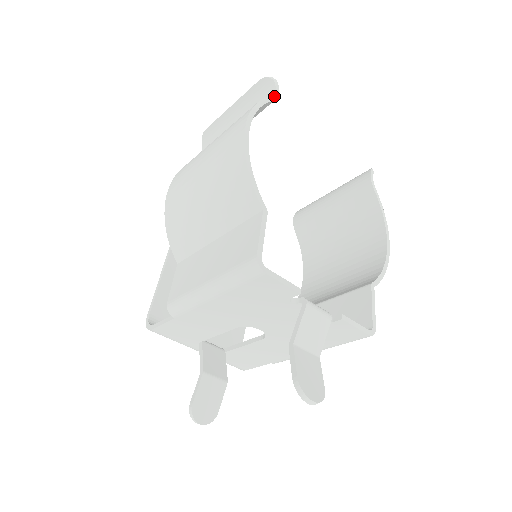
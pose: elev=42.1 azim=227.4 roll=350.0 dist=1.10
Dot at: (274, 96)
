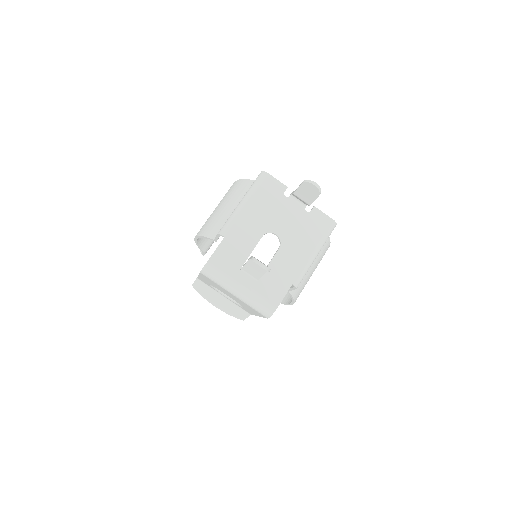
Dot at: occluded
